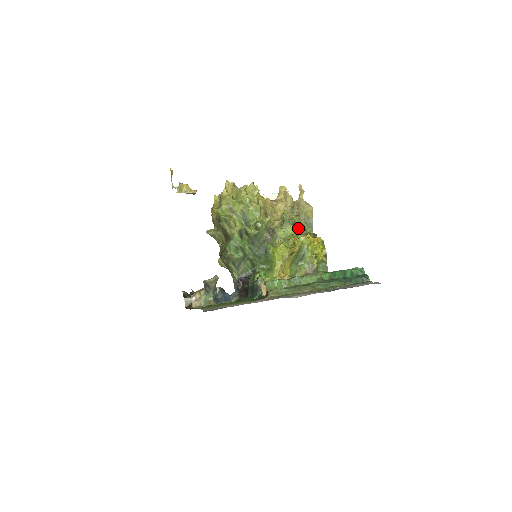
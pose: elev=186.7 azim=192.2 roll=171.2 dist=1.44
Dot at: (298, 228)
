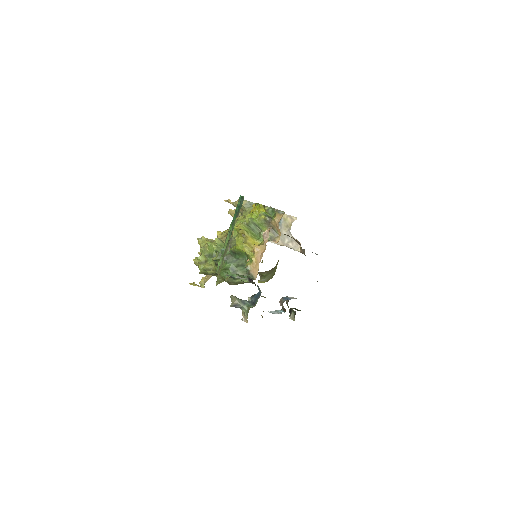
Dot at: (241, 218)
